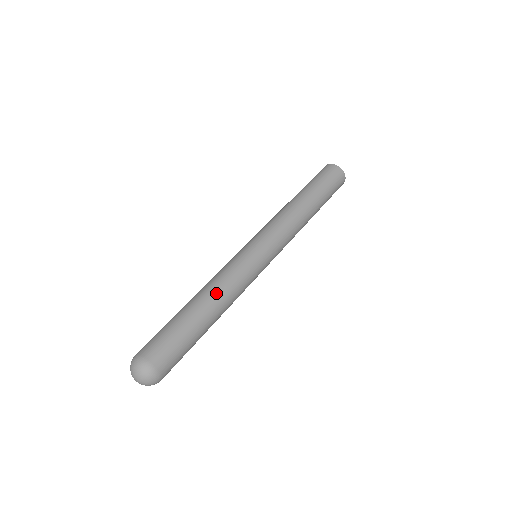
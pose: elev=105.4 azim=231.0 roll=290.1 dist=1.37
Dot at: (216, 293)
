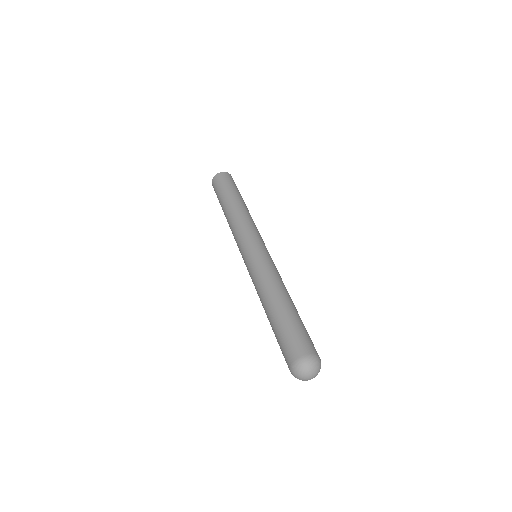
Dot at: (276, 288)
